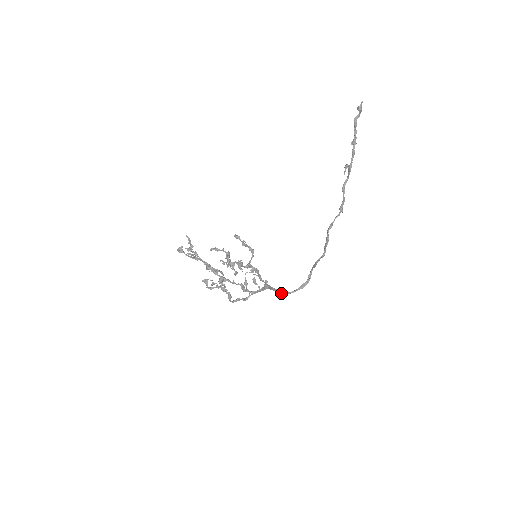
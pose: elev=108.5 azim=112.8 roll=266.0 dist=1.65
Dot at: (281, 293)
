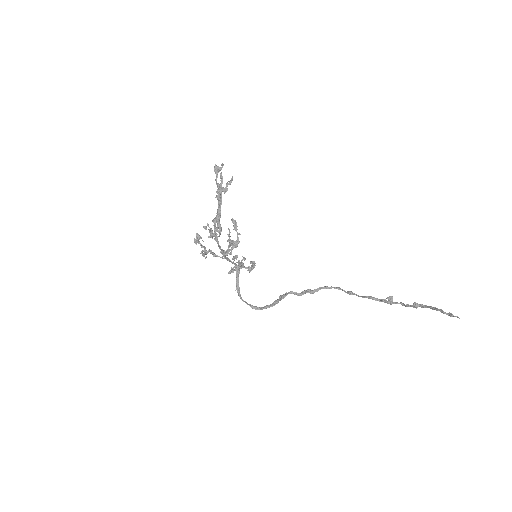
Dot at: (237, 291)
